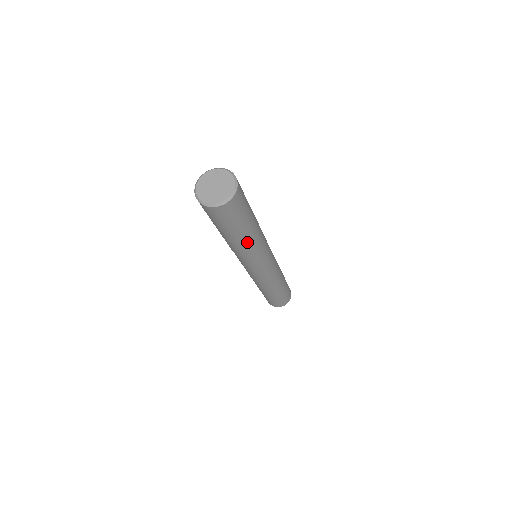
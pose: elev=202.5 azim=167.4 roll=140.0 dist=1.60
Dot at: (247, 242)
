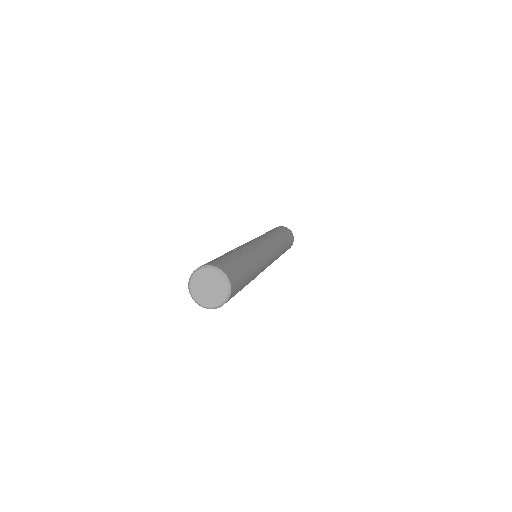
Dot at: occluded
